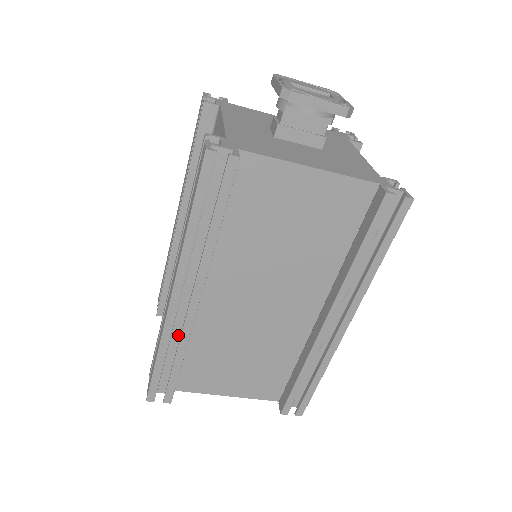
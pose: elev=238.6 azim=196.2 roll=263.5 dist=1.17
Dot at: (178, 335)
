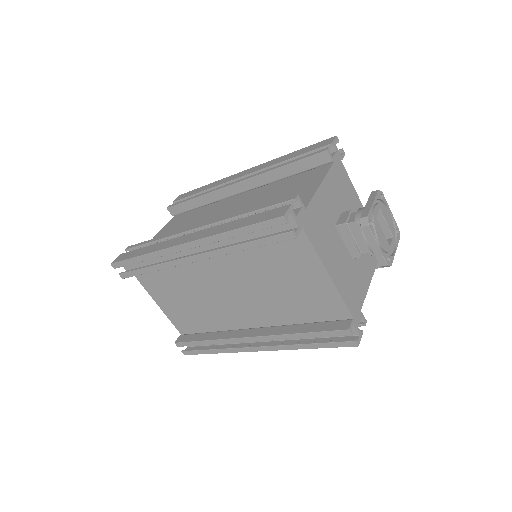
Dot at: (165, 257)
